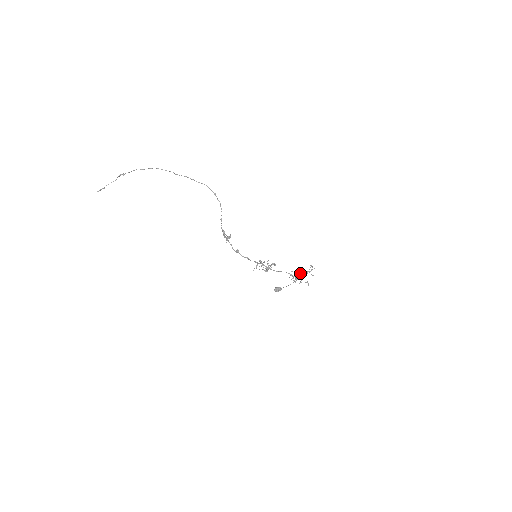
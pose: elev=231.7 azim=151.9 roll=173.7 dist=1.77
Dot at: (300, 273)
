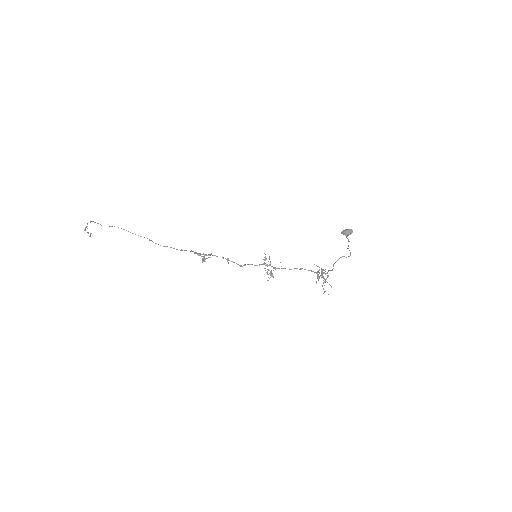
Dot at: (321, 273)
